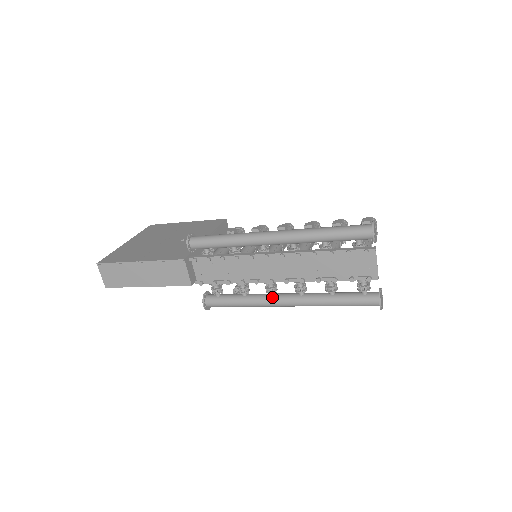
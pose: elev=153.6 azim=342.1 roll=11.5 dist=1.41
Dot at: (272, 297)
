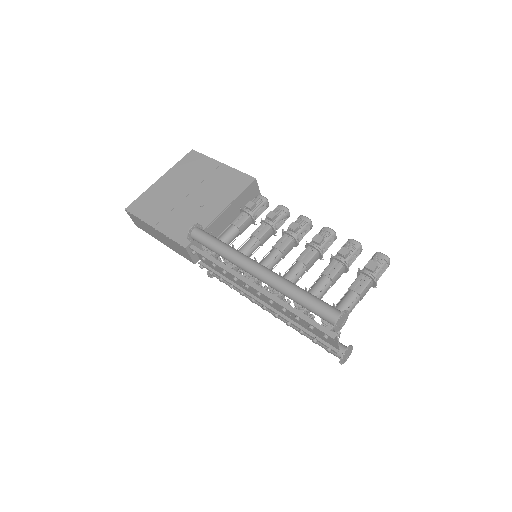
Dot at: occluded
